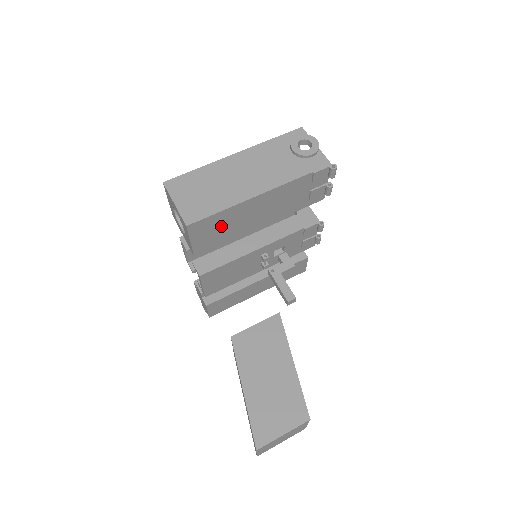
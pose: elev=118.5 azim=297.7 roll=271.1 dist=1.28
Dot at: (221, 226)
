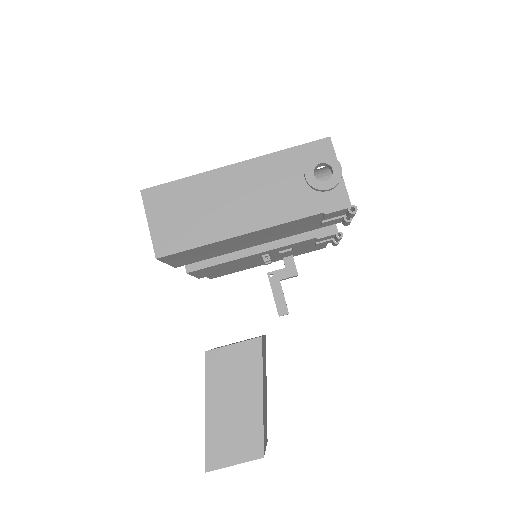
Dot at: (203, 252)
